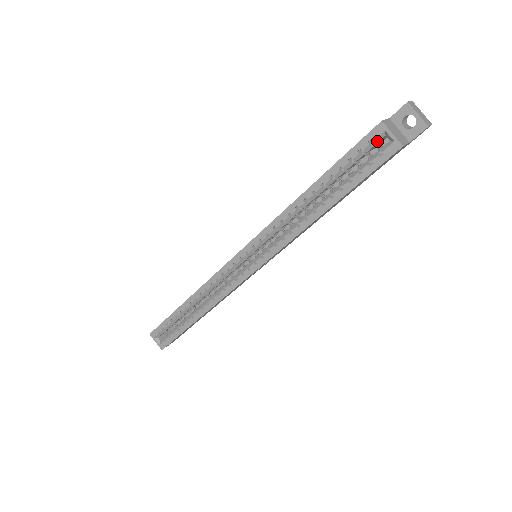
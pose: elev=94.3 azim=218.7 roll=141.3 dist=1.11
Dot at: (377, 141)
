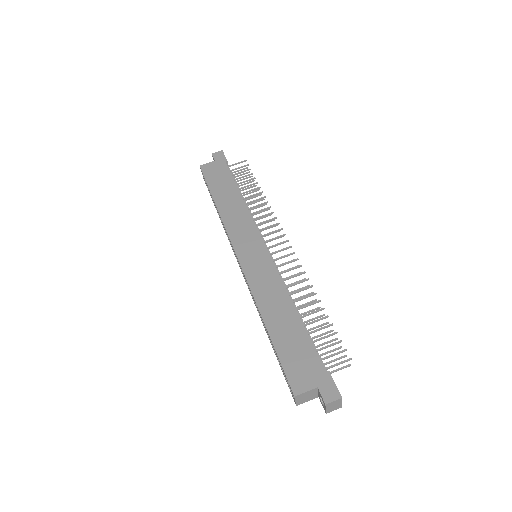
Dot at: occluded
